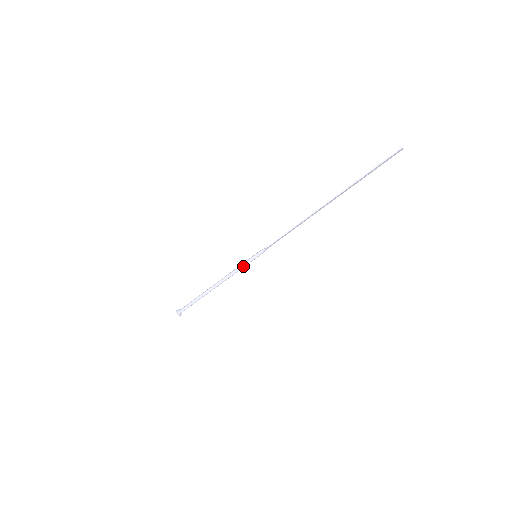
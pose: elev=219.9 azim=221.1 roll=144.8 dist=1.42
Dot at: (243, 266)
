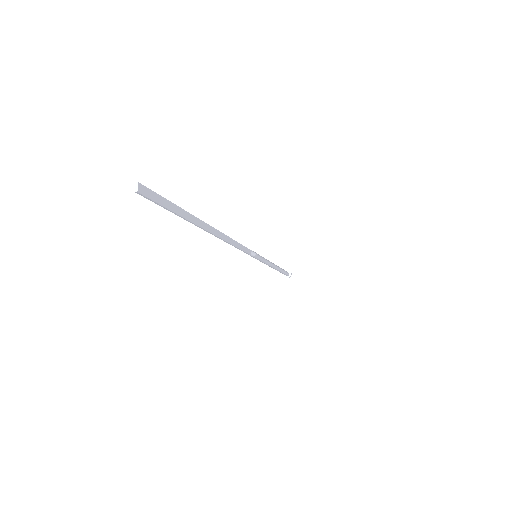
Dot at: (263, 261)
